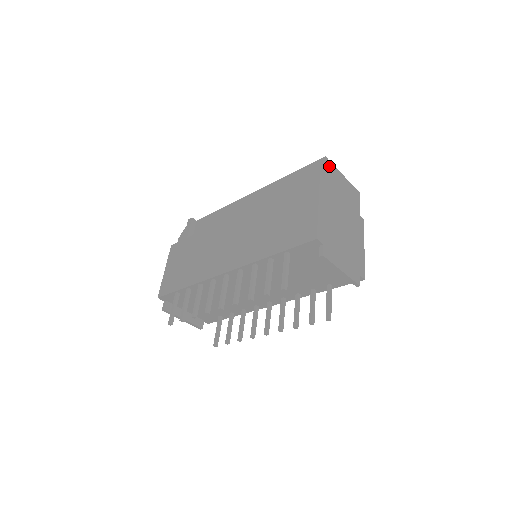
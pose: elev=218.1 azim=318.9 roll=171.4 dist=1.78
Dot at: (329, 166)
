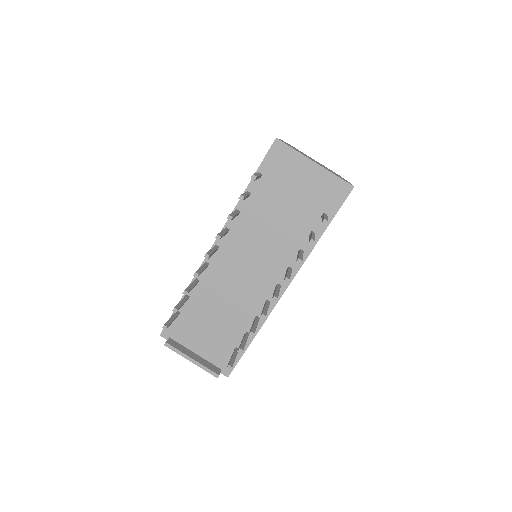
Dot at: occluded
